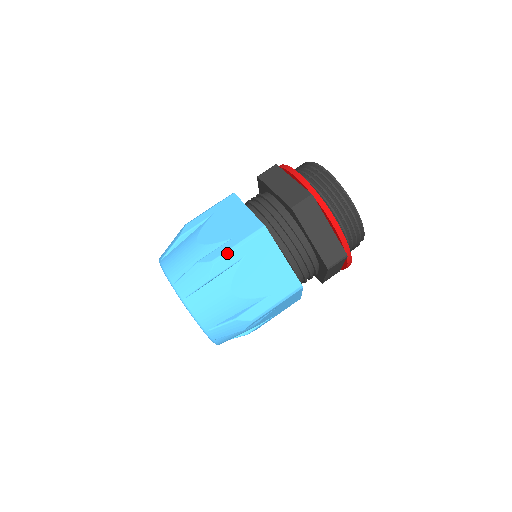
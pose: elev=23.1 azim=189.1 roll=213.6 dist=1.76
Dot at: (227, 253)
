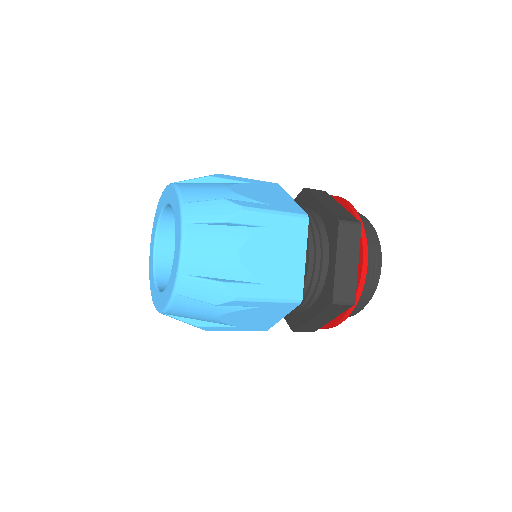
Dot at: (254, 300)
